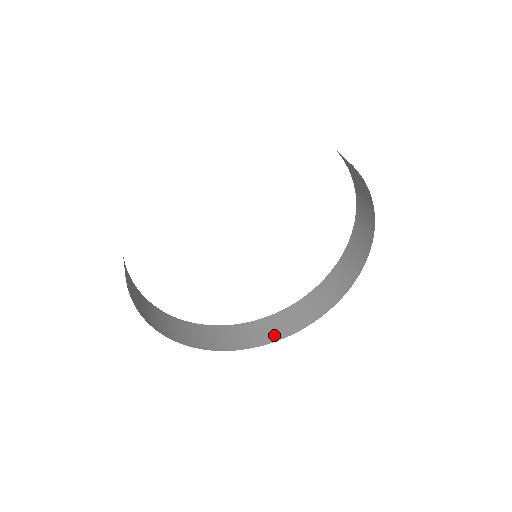
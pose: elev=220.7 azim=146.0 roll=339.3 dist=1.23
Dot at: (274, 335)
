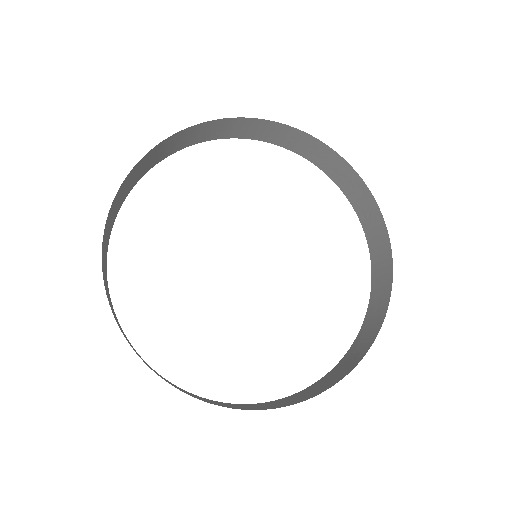
Dot at: (321, 389)
